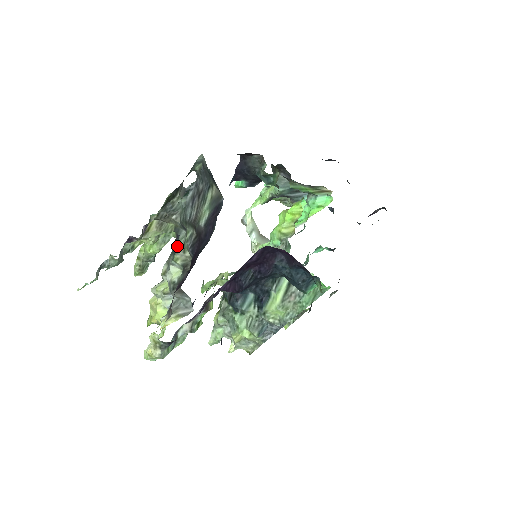
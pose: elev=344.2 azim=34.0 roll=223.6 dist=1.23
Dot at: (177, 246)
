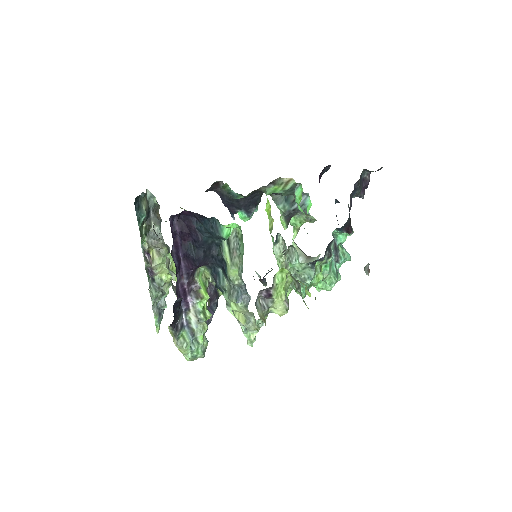
Dot at: occluded
